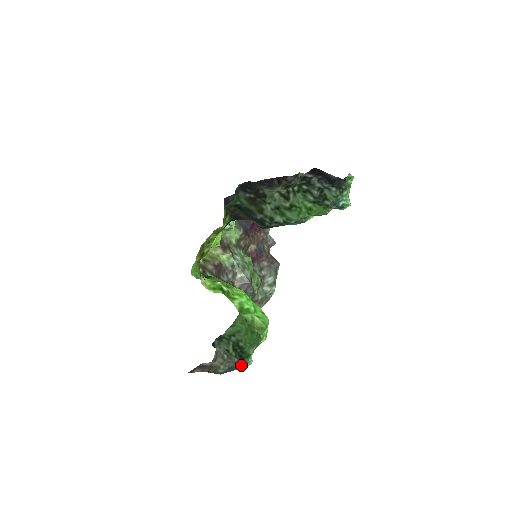
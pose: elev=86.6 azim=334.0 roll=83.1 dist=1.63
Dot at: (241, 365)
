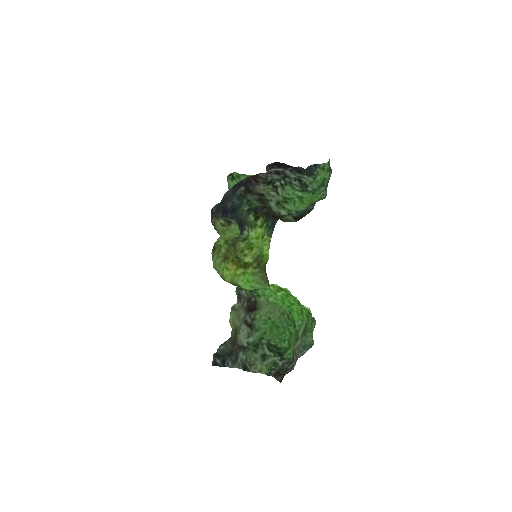
Dot at: occluded
